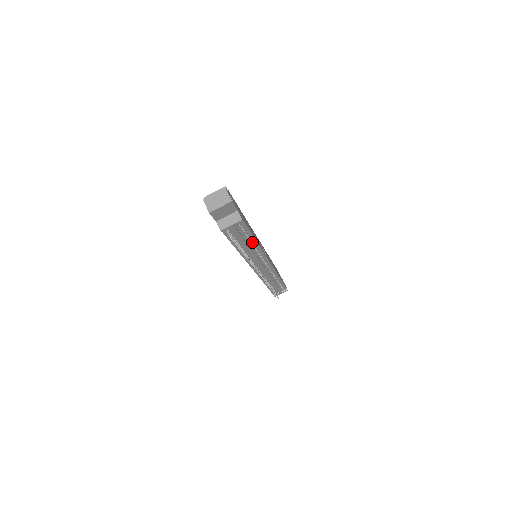
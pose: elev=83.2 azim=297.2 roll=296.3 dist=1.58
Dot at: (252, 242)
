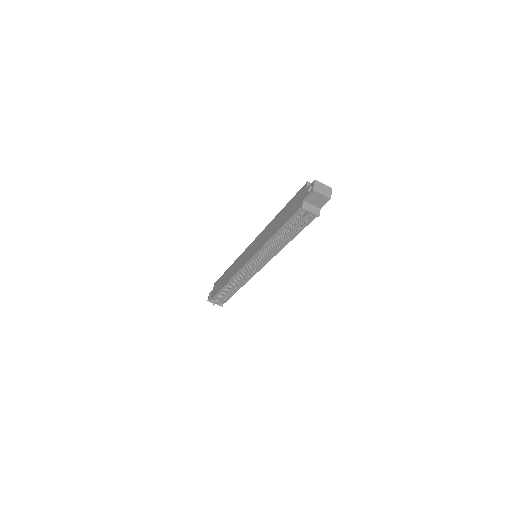
Dot at: (287, 240)
